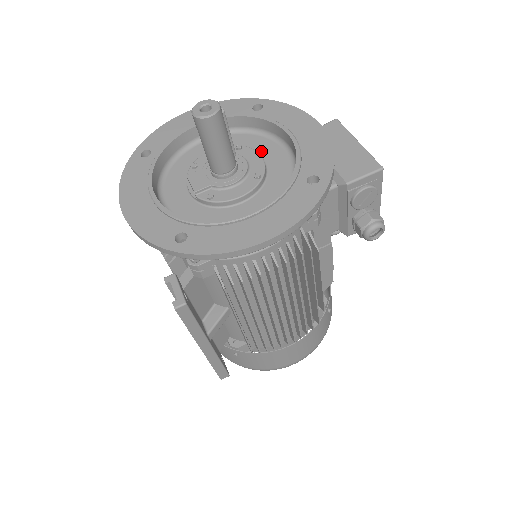
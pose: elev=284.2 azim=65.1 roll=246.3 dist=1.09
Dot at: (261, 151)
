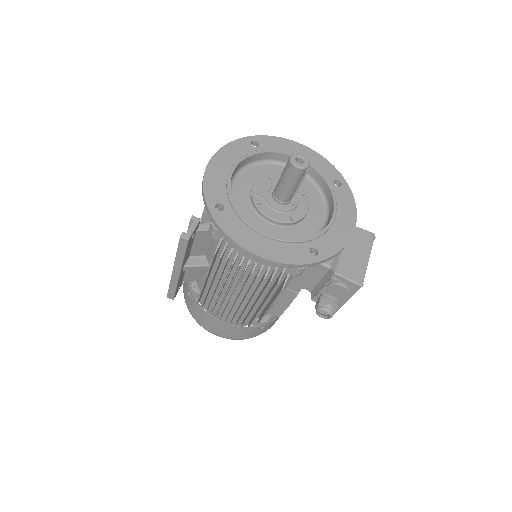
Dot at: (312, 207)
